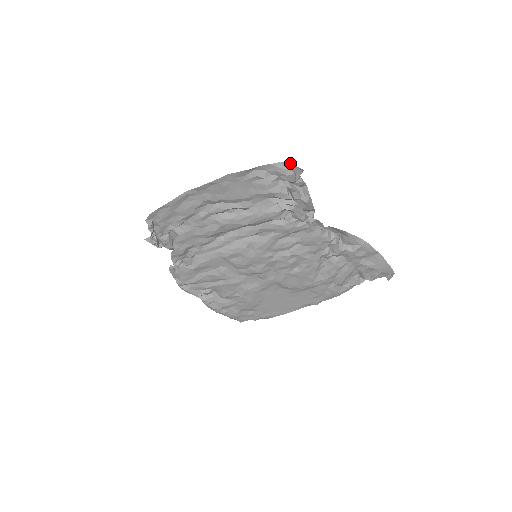
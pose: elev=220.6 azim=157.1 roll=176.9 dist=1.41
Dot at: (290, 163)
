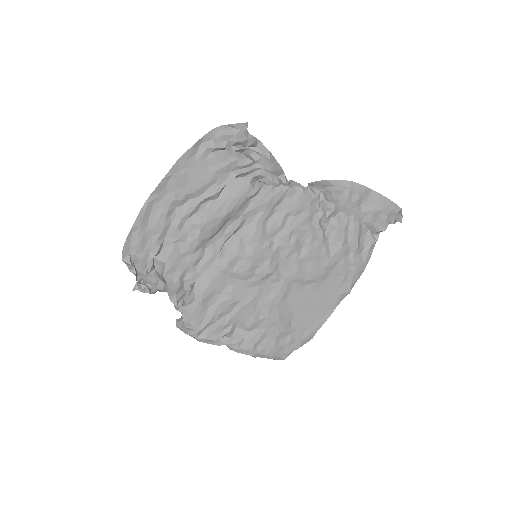
Dot at: (232, 124)
